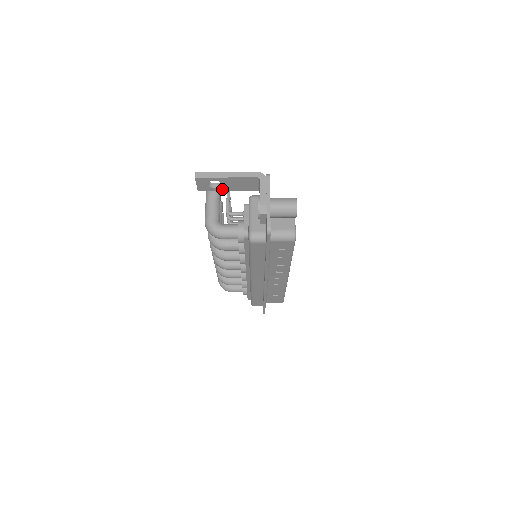
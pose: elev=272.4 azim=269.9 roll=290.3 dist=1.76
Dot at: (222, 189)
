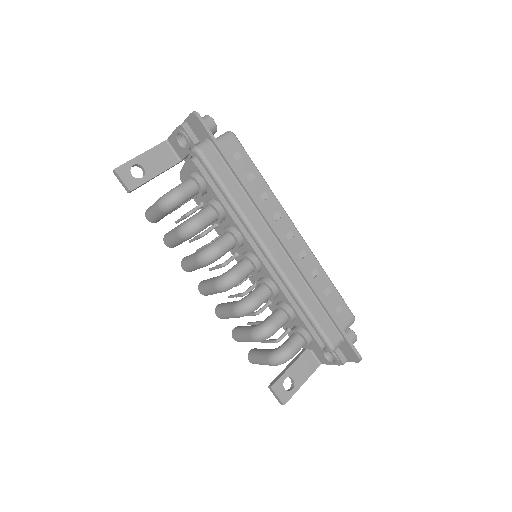
Dot at: (149, 177)
